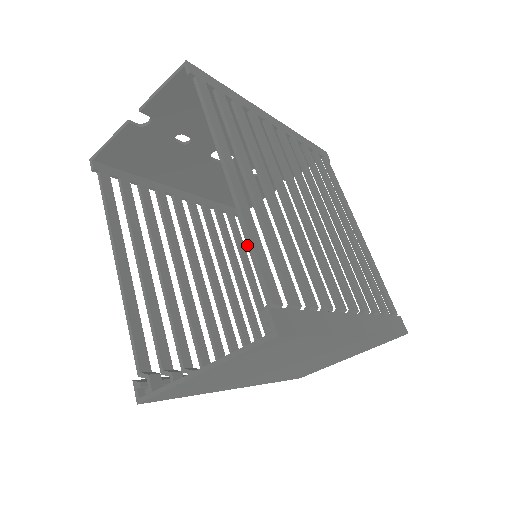
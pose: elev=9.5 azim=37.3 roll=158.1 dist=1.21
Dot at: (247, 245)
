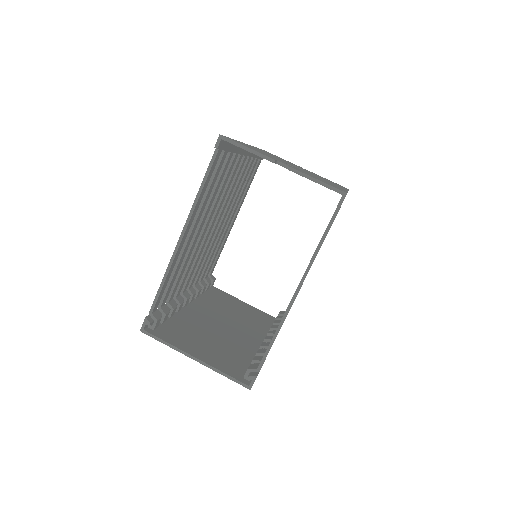
Dot at: (247, 185)
